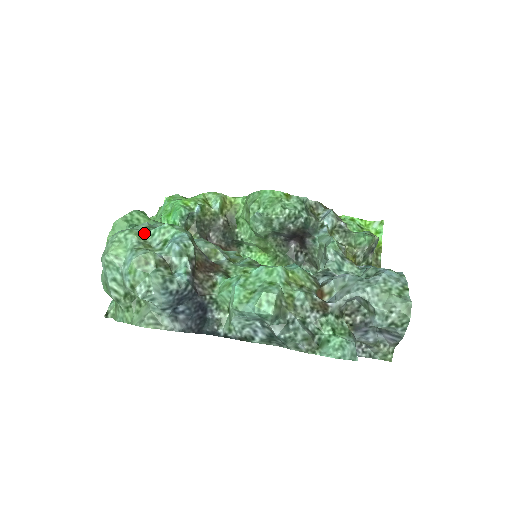
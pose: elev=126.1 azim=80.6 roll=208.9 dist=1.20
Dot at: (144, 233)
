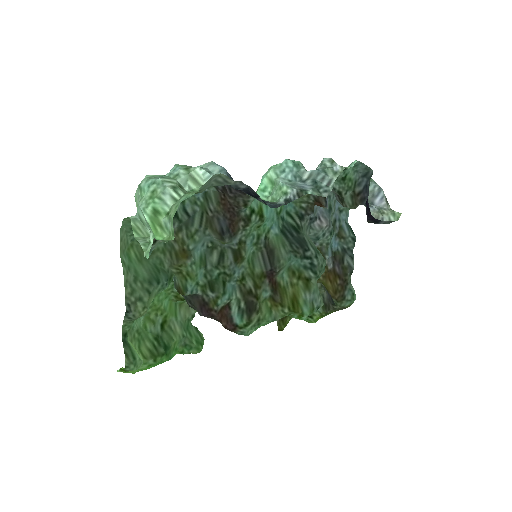
Dot at: occluded
